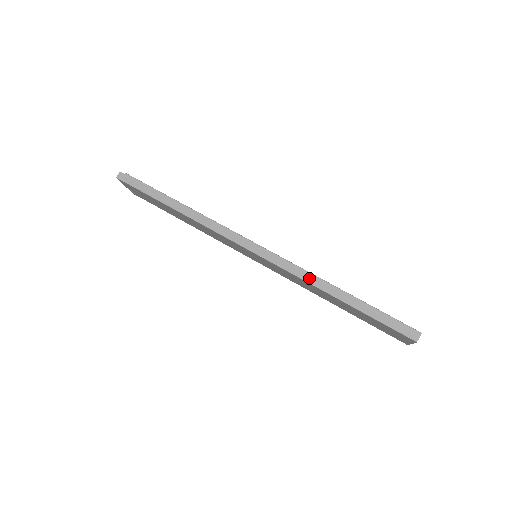
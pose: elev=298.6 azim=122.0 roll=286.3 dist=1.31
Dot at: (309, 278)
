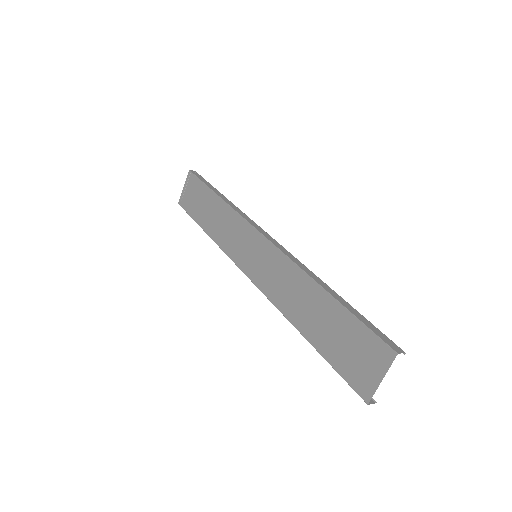
Dot at: (305, 269)
